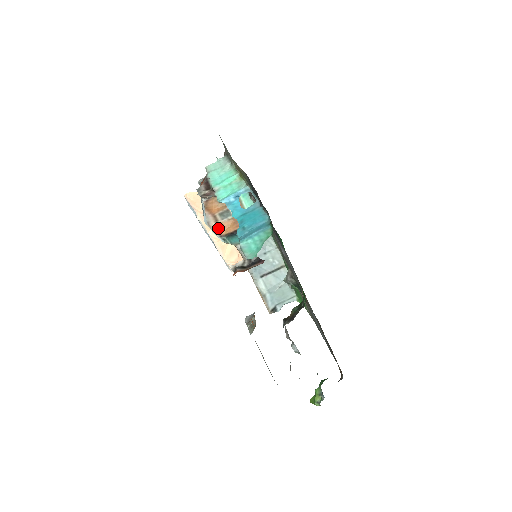
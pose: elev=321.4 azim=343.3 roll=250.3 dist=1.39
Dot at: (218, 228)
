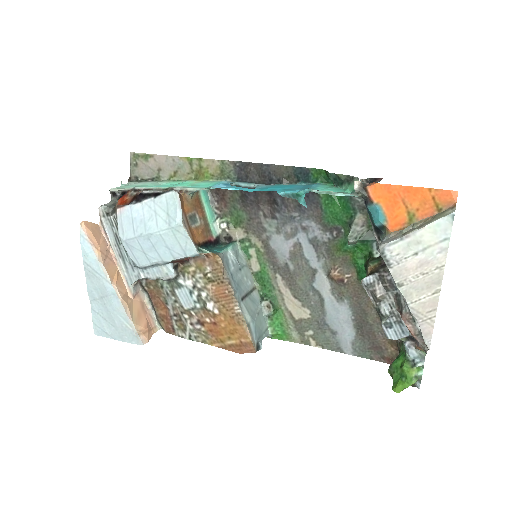
Dot at: (191, 233)
